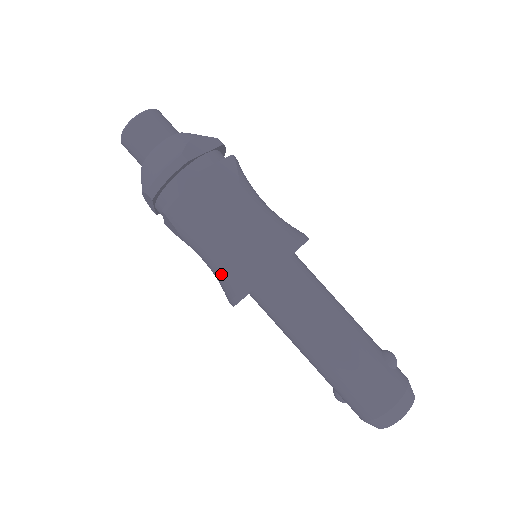
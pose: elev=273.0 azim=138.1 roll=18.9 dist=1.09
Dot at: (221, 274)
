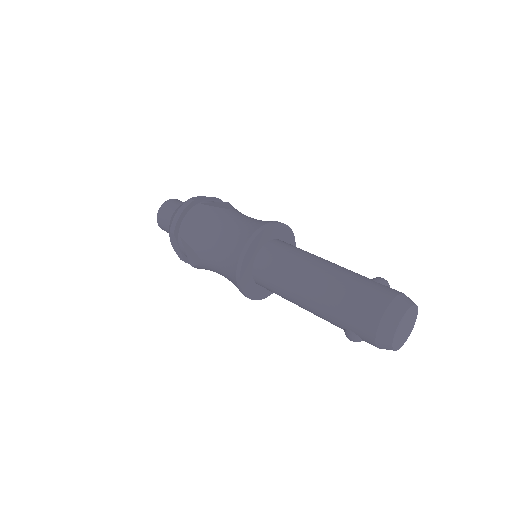
Dot at: (226, 262)
